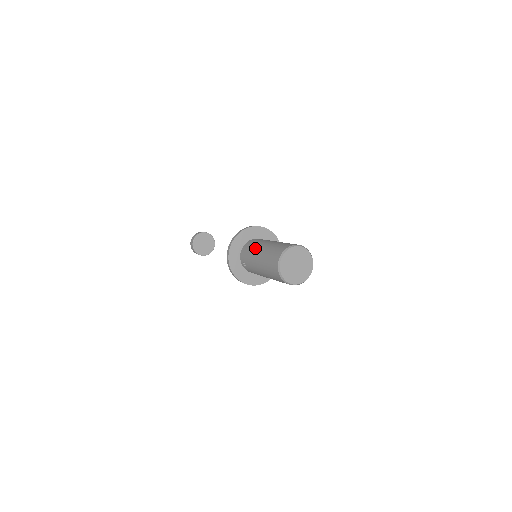
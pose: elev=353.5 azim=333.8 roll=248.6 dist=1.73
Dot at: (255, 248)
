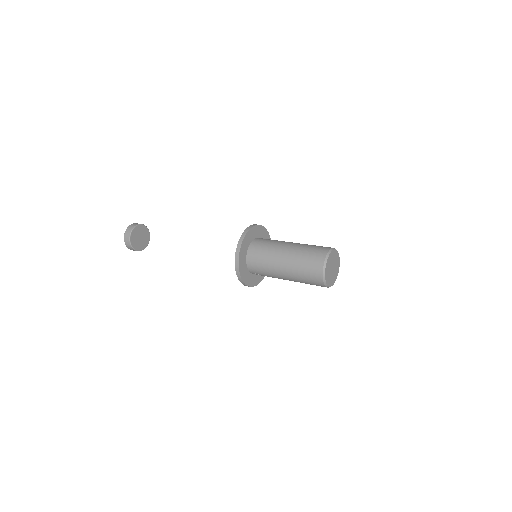
Dot at: (271, 263)
